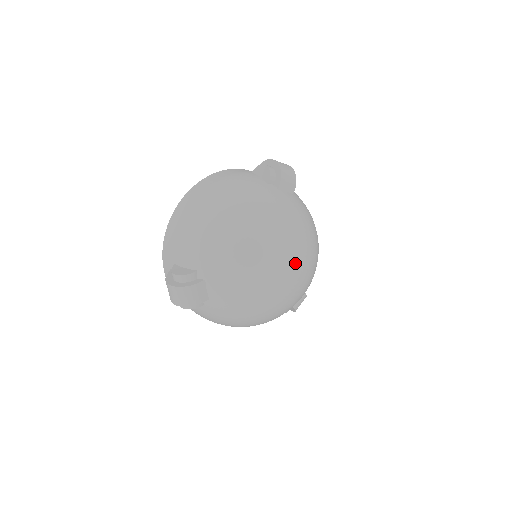
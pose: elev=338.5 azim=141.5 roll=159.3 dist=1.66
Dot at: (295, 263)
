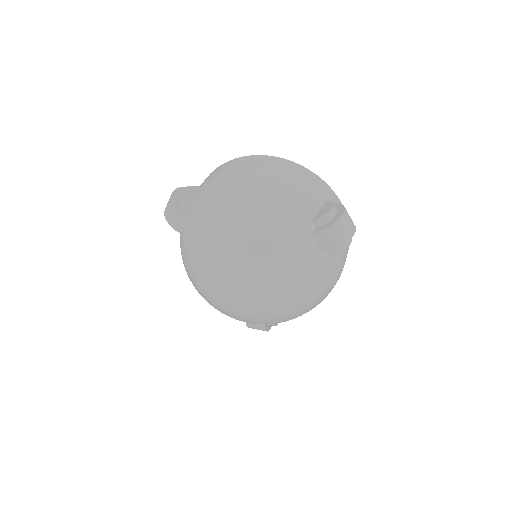
Dot at: (244, 291)
